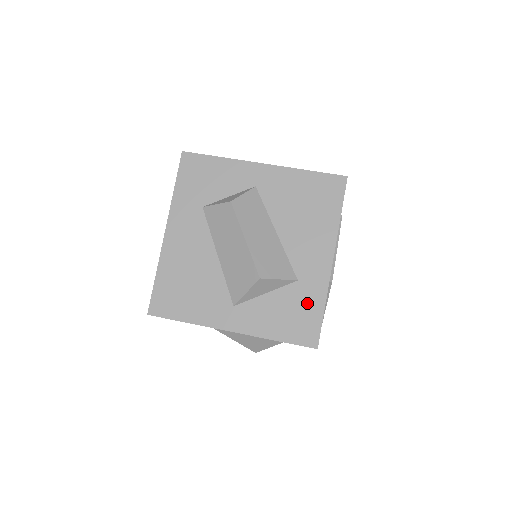
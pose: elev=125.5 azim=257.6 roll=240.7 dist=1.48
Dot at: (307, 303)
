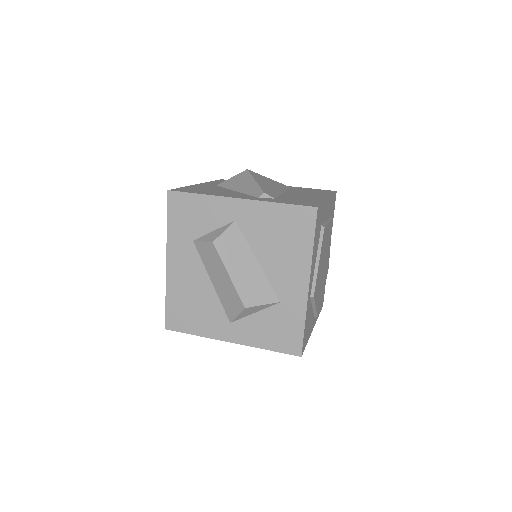
Dot at: (290, 321)
